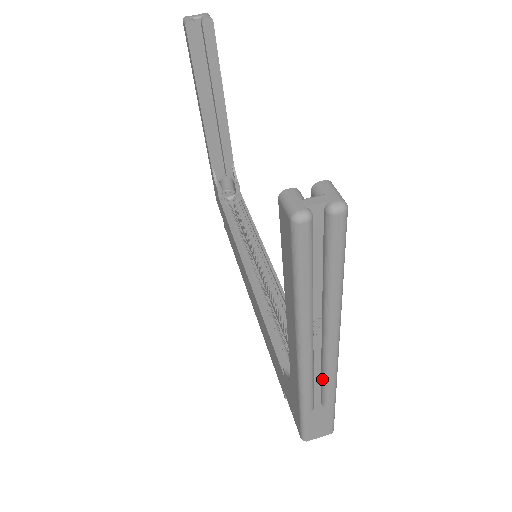
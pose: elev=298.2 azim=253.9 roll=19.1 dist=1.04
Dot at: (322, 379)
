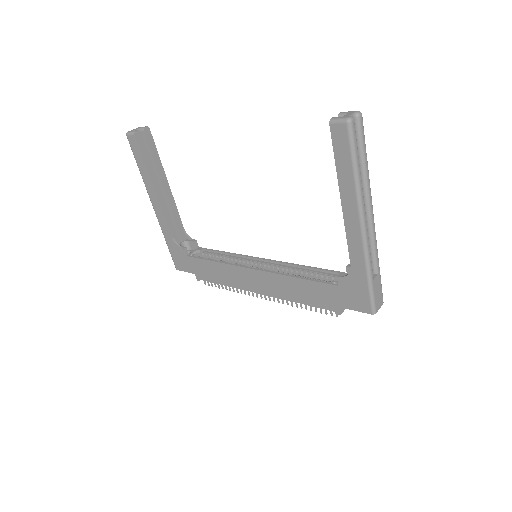
Dot at: (371, 248)
